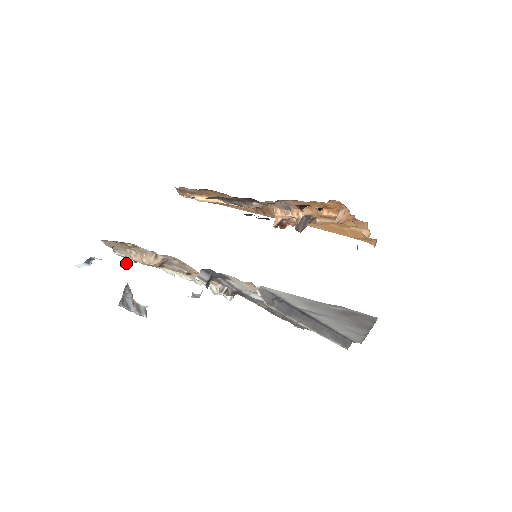
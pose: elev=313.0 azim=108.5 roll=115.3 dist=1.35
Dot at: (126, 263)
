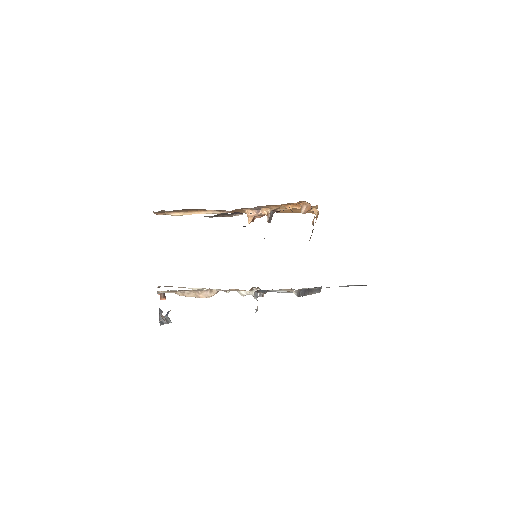
Dot at: (164, 296)
